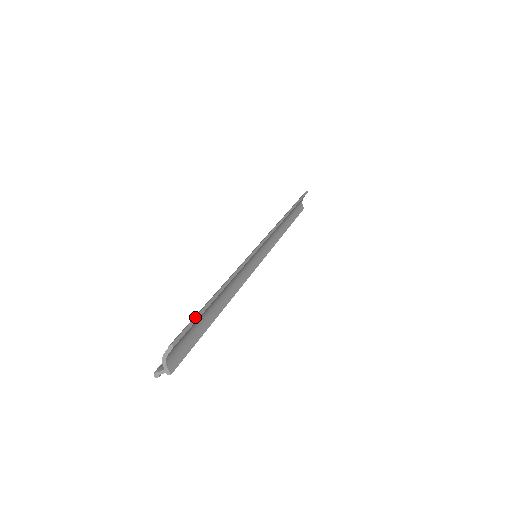
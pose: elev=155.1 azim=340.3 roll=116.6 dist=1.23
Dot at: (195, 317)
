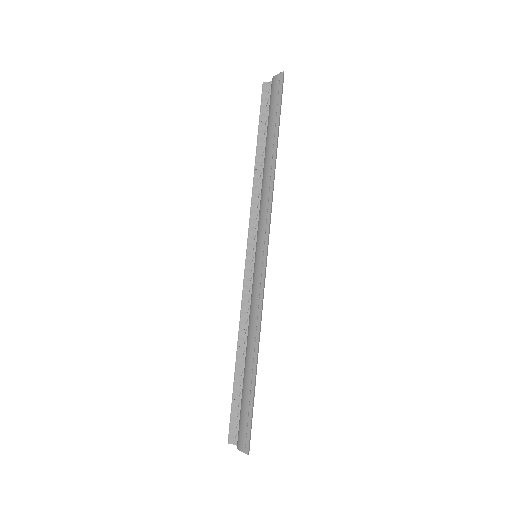
Dot at: (251, 417)
